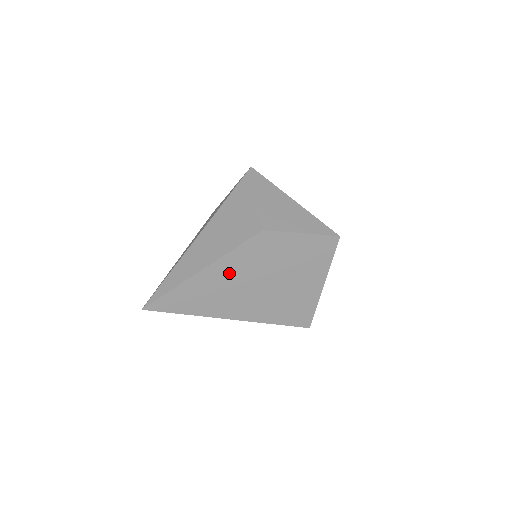
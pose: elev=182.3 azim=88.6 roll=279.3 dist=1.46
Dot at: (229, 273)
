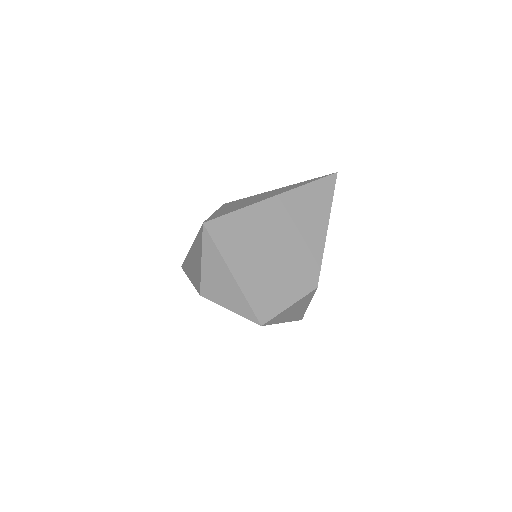
Dot at: occluded
